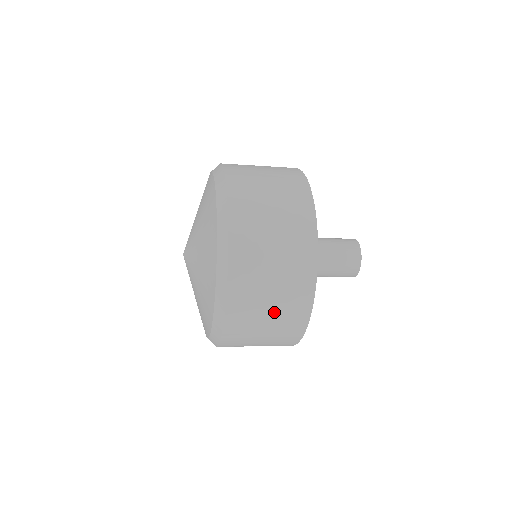
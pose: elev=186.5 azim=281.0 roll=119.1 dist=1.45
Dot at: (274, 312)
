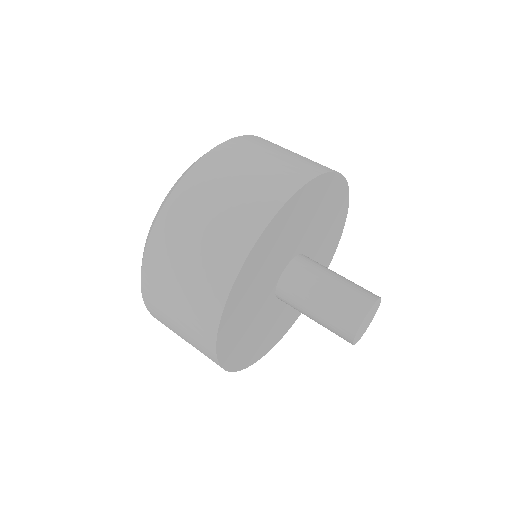
Dot at: occluded
